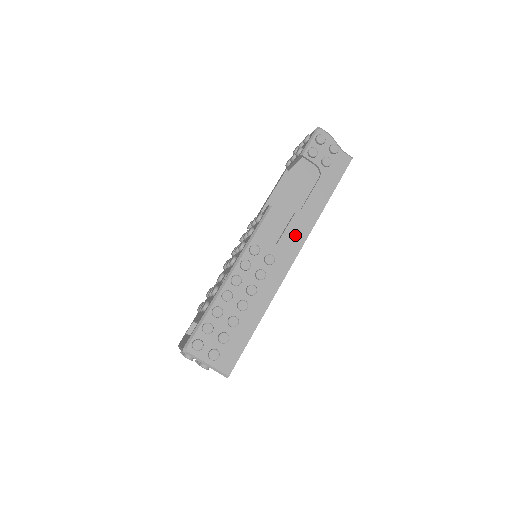
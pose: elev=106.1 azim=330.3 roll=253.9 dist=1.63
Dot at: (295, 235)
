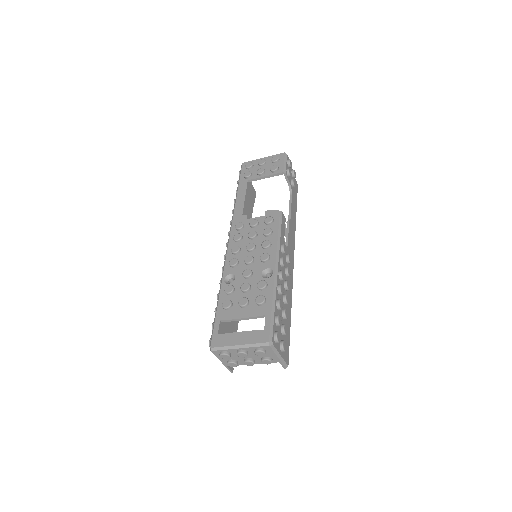
Dot at: (291, 240)
